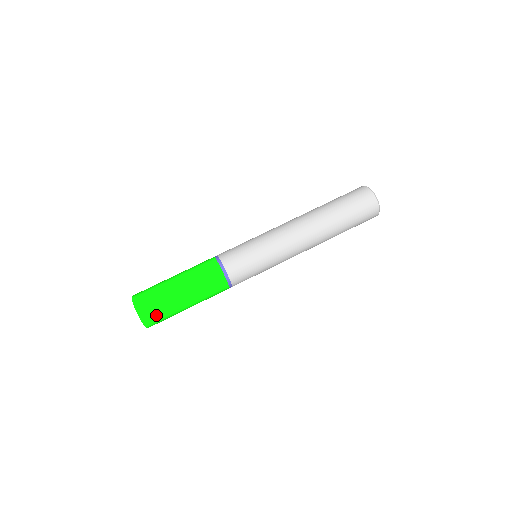
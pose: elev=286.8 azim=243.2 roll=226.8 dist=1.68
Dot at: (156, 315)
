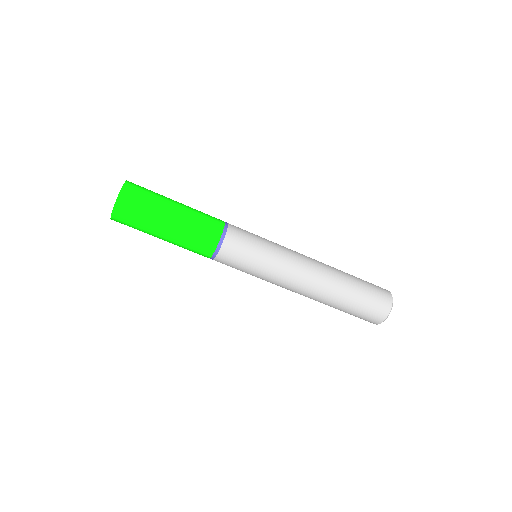
Dot at: (132, 212)
